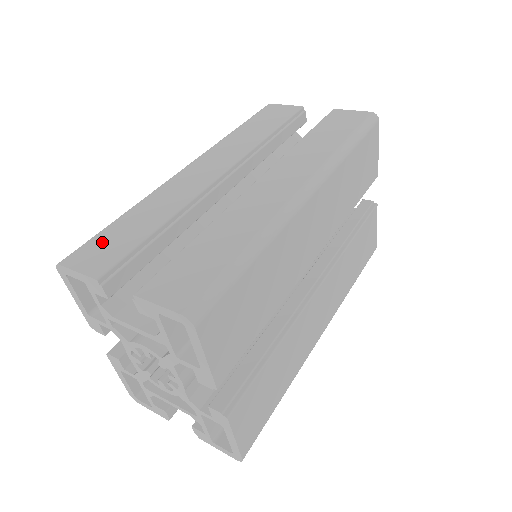
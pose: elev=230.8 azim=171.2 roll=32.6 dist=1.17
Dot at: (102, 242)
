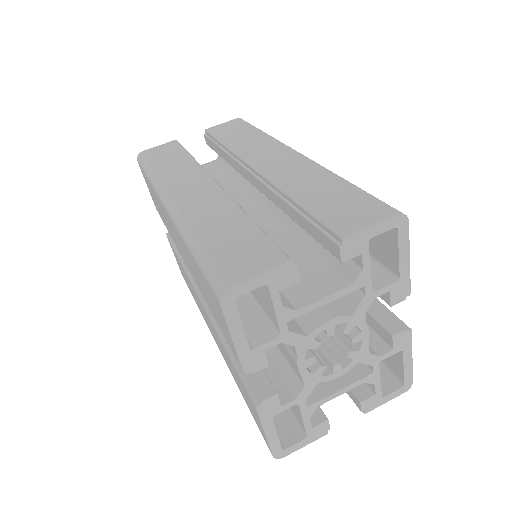
Dot at: (228, 255)
